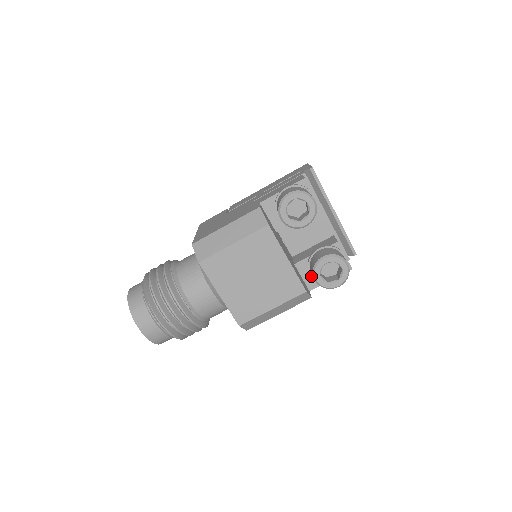
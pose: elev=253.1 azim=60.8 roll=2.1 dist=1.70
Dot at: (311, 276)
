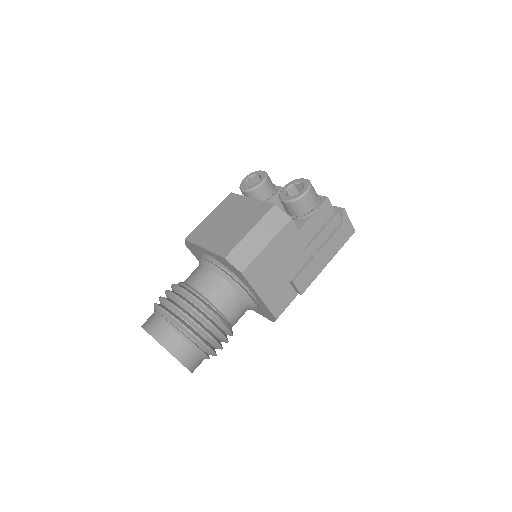
Dot at: (295, 221)
